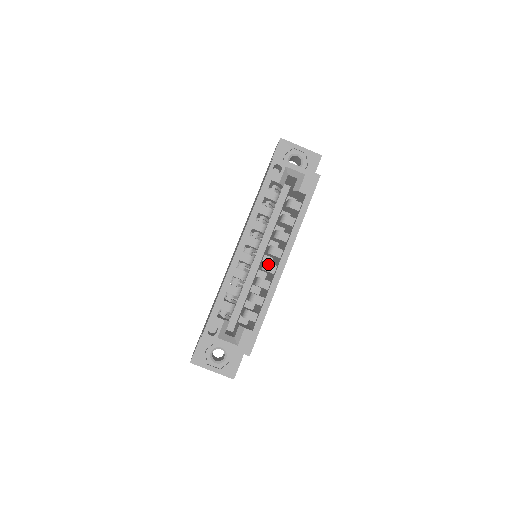
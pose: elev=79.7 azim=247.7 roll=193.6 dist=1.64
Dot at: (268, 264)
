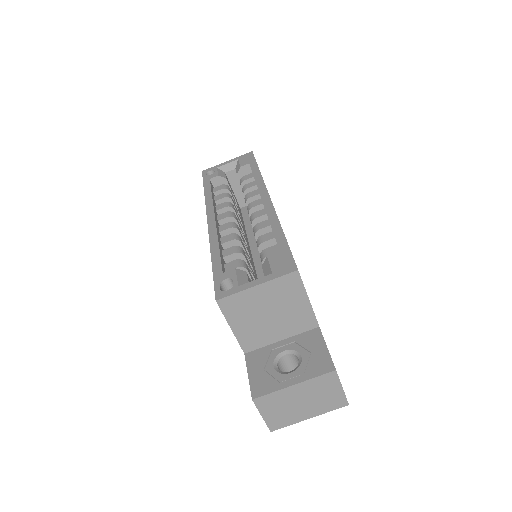
Dot at: (254, 214)
